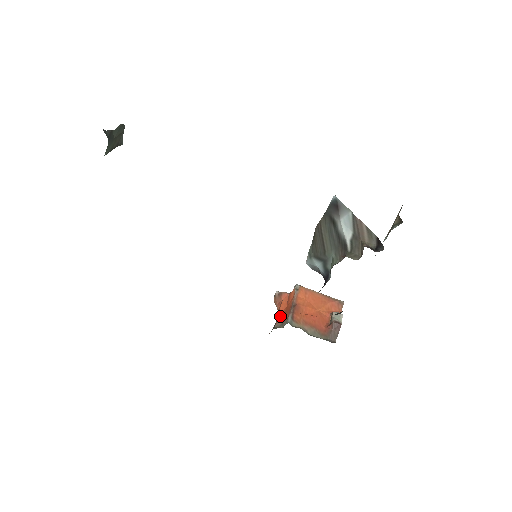
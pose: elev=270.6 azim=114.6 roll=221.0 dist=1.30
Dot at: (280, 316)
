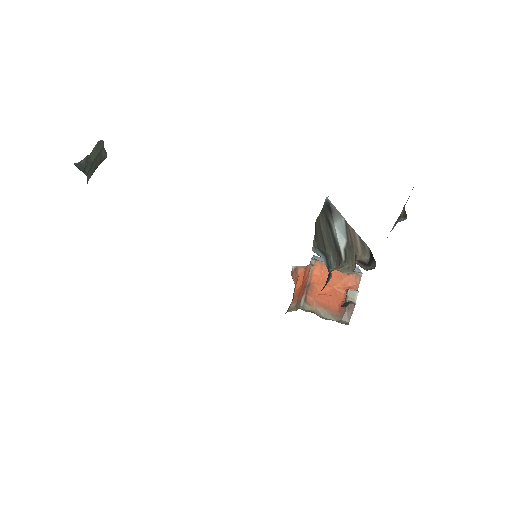
Dot at: (295, 295)
